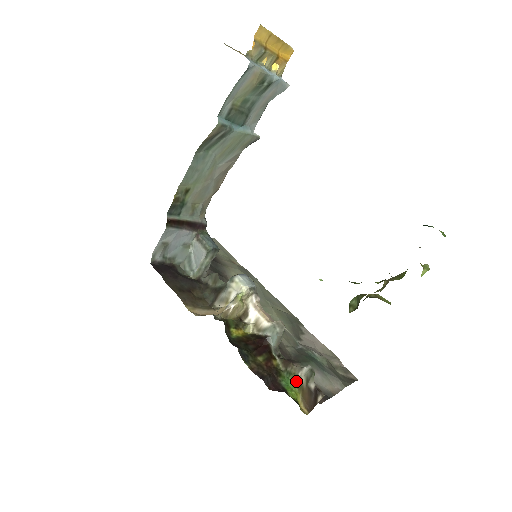
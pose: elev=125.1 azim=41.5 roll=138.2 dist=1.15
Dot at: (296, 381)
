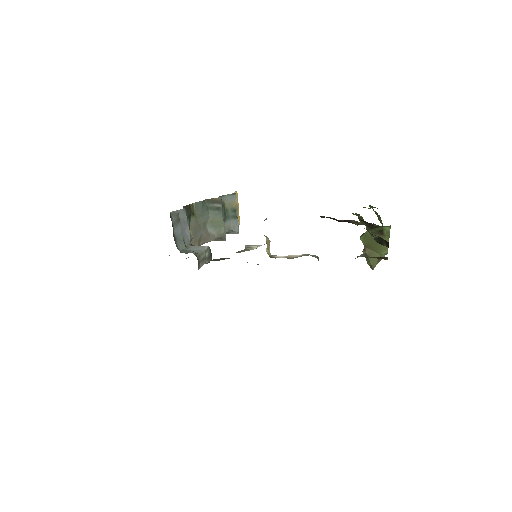
Dot at: (357, 256)
